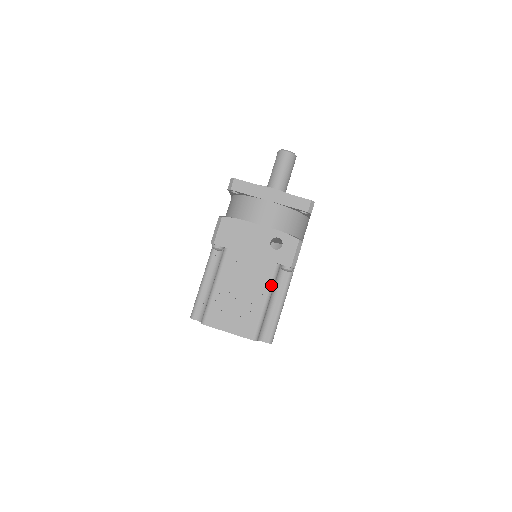
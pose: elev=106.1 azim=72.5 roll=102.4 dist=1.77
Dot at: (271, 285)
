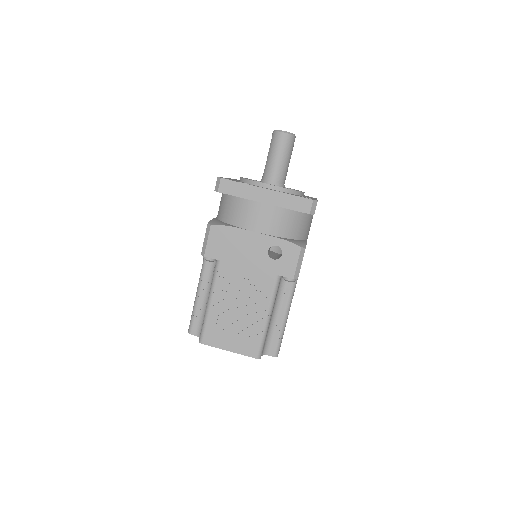
Dot at: (272, 299)
